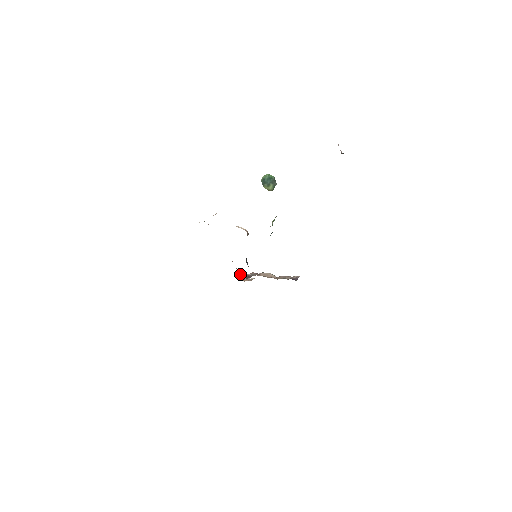
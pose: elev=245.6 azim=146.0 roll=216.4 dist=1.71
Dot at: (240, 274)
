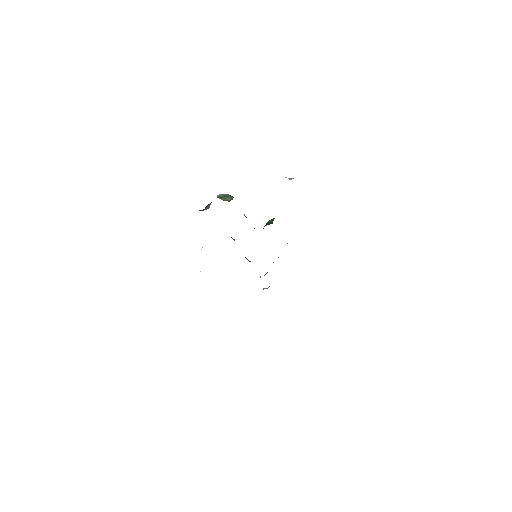
Dot at: occluded
